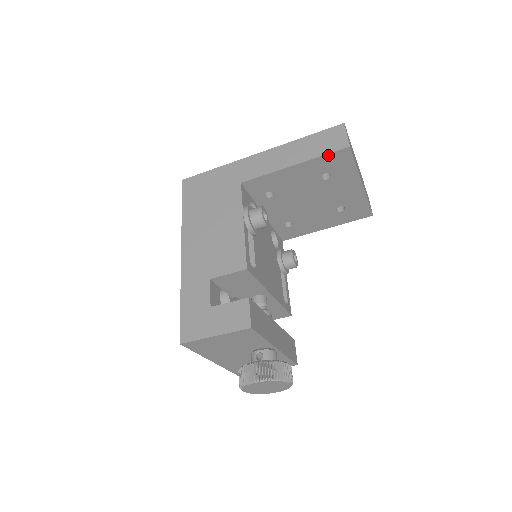
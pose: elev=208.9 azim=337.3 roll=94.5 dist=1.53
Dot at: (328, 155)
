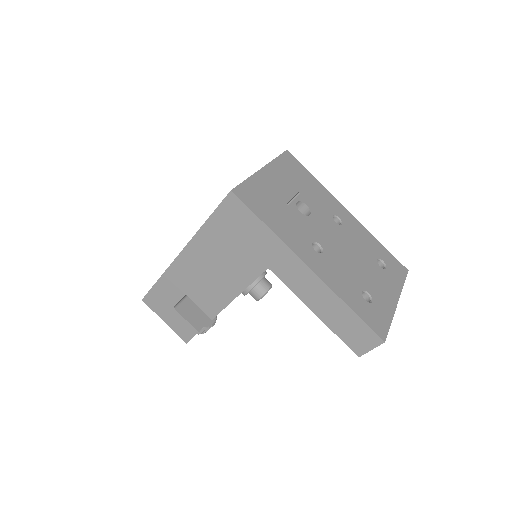
Dot at: (342, 339)
